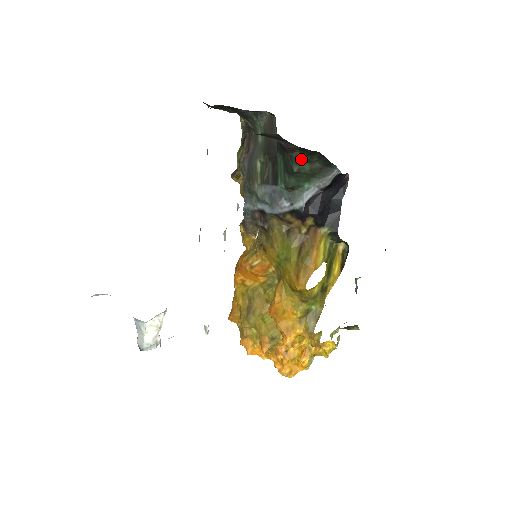
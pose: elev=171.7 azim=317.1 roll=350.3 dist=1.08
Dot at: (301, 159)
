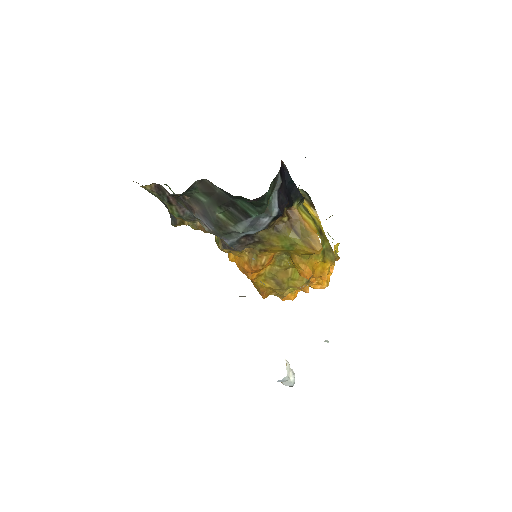
Dot at: (266, 194)
